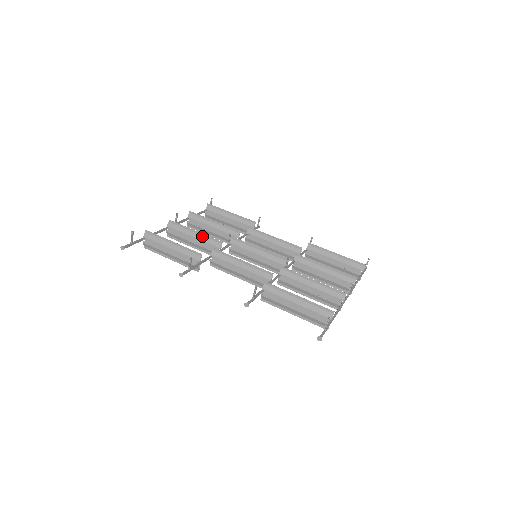
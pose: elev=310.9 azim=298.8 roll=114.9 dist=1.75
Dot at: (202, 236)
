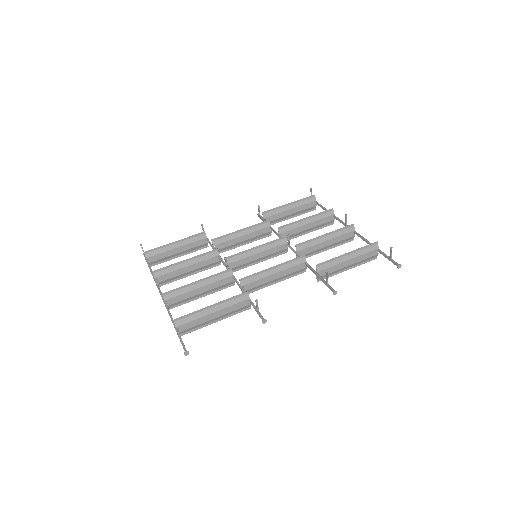
Dot at: (208, 280)
